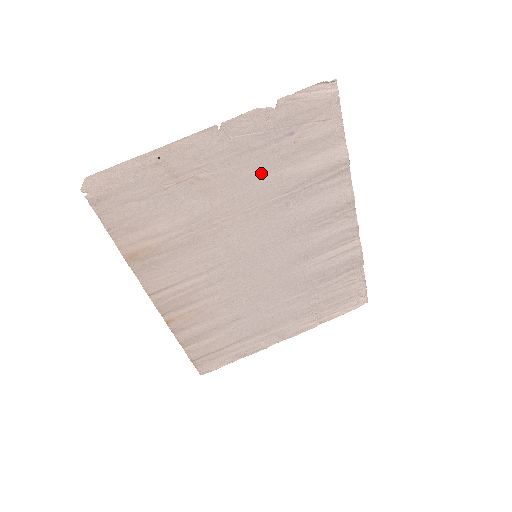
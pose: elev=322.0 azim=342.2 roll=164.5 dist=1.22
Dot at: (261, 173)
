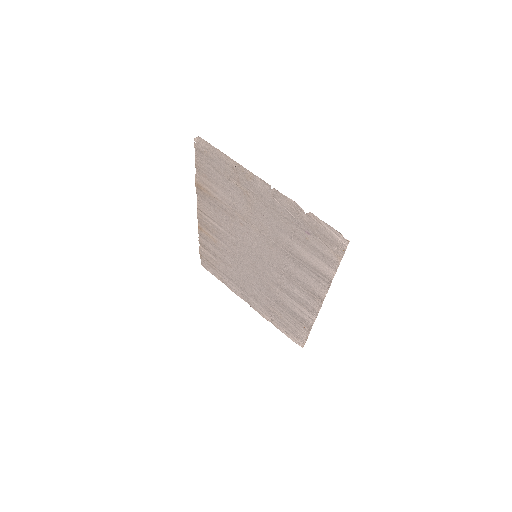
Dot at: (281, 229)
